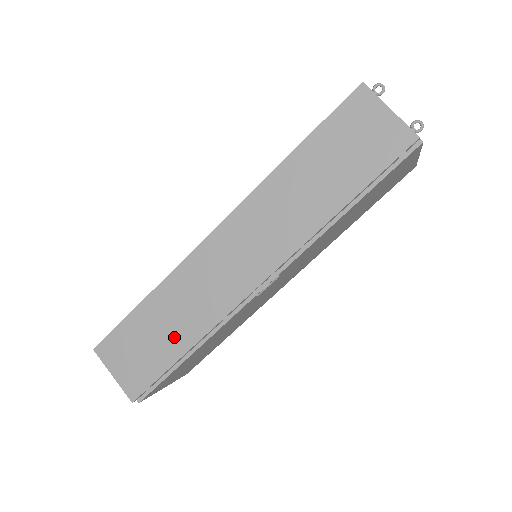
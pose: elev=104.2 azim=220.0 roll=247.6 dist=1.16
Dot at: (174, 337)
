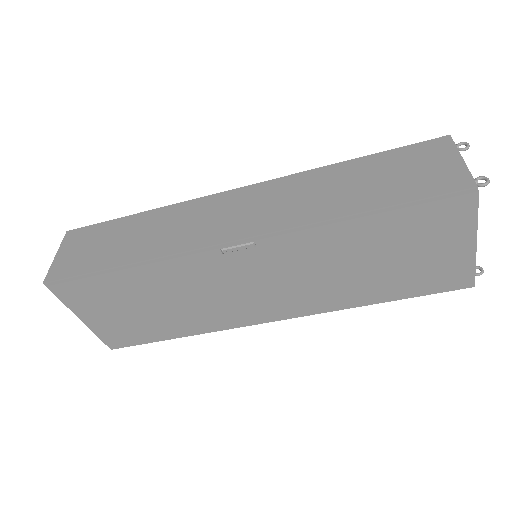
Dot at: (127, 249)
